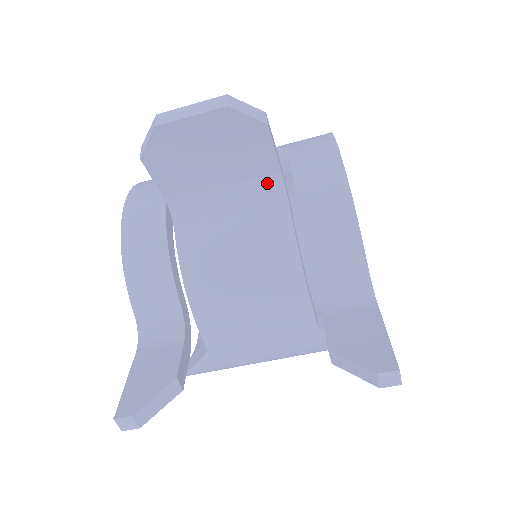
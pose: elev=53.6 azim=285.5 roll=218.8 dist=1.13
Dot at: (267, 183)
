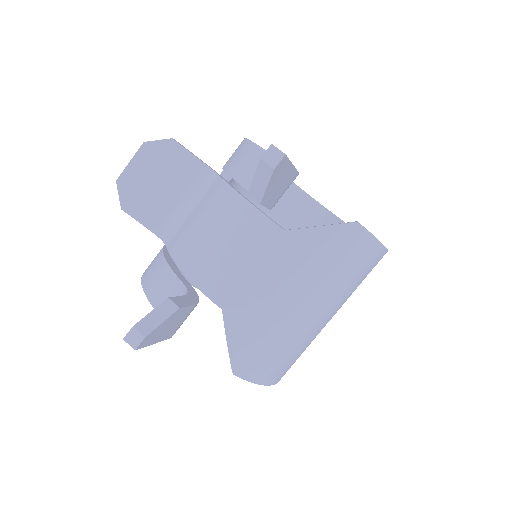
Dot at: (203, 178)
